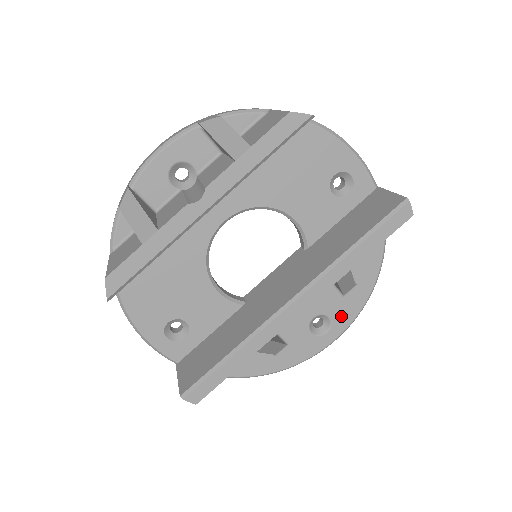
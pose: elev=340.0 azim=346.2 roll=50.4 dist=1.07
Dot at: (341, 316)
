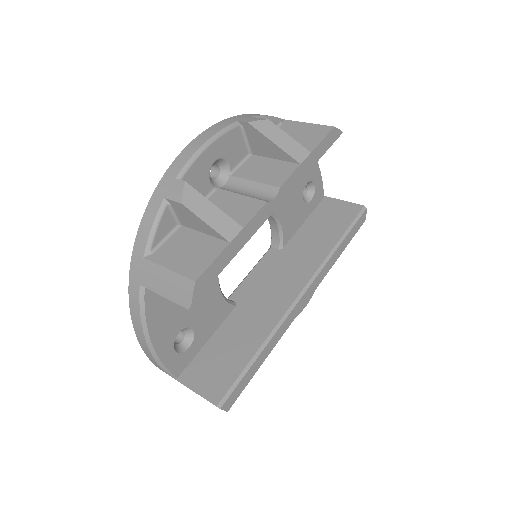
Dot at: occluded
